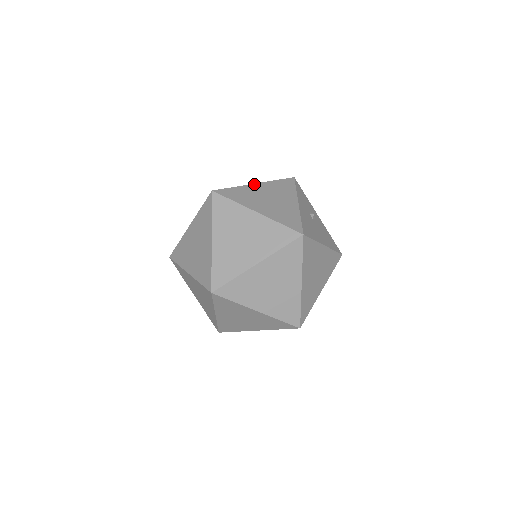
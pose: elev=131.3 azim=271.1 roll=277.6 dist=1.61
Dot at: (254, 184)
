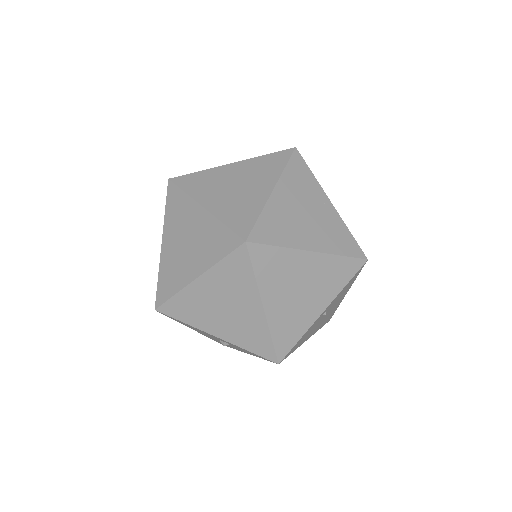
Dot at: occluded
